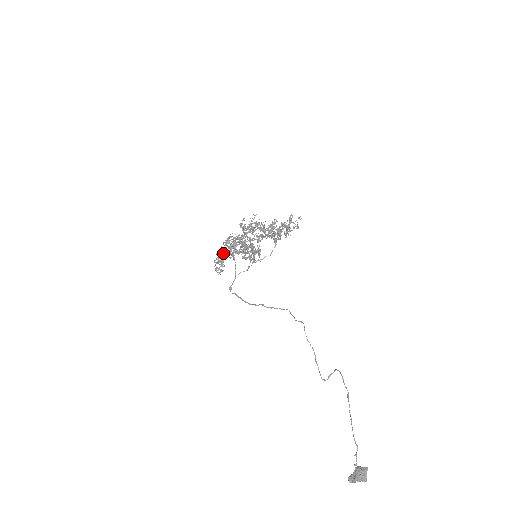
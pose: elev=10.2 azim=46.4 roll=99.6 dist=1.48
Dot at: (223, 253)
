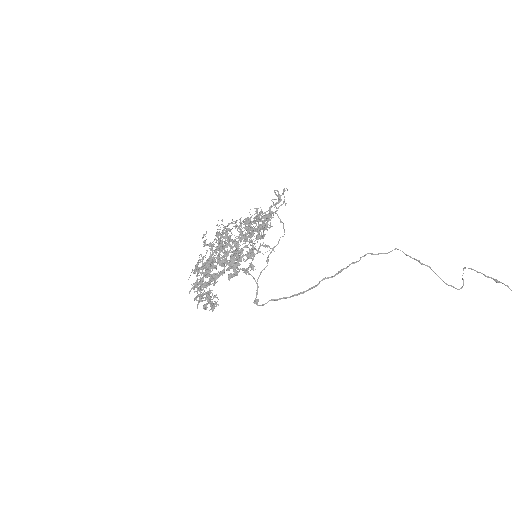
Dot at: (197, 288)
